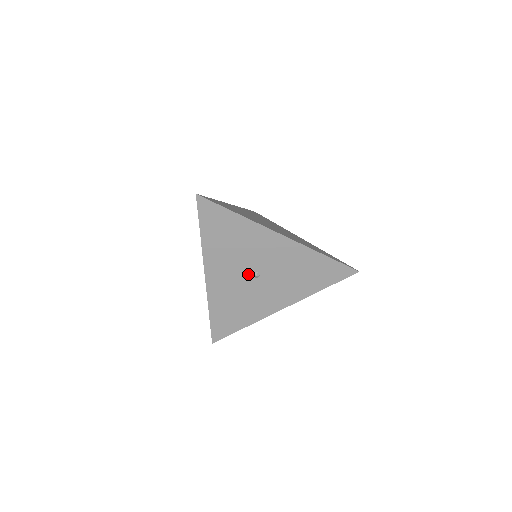
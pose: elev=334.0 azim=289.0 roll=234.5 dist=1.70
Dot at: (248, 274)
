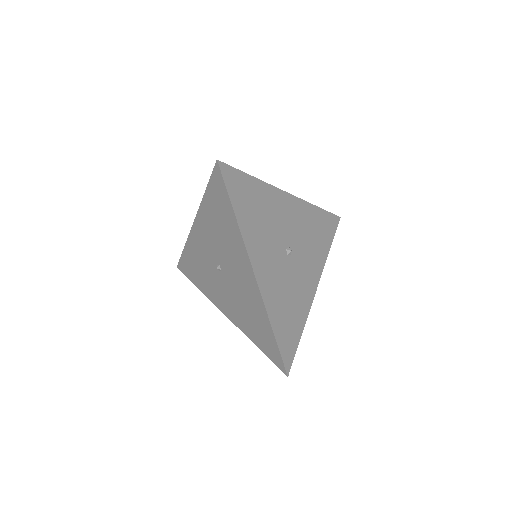
Dot at: (283, 253)
